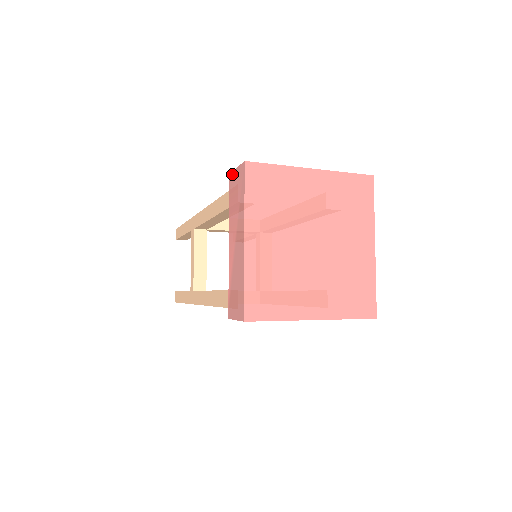
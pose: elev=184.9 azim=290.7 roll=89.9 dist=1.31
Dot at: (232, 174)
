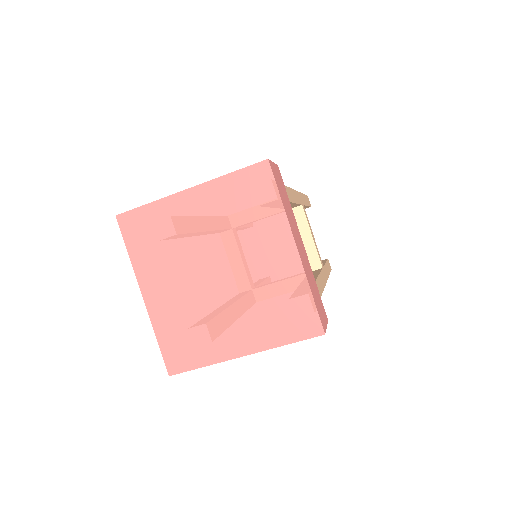
Dot at: occluded
